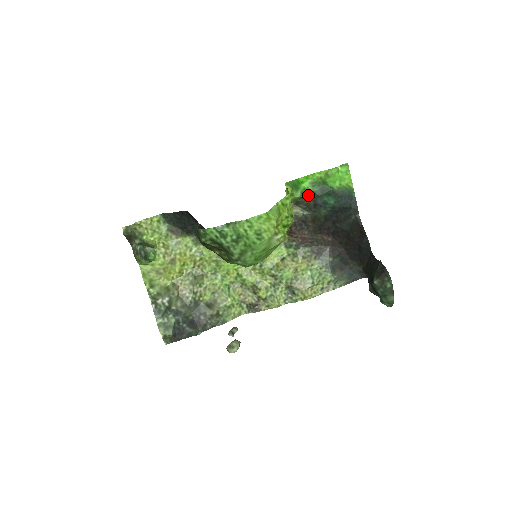
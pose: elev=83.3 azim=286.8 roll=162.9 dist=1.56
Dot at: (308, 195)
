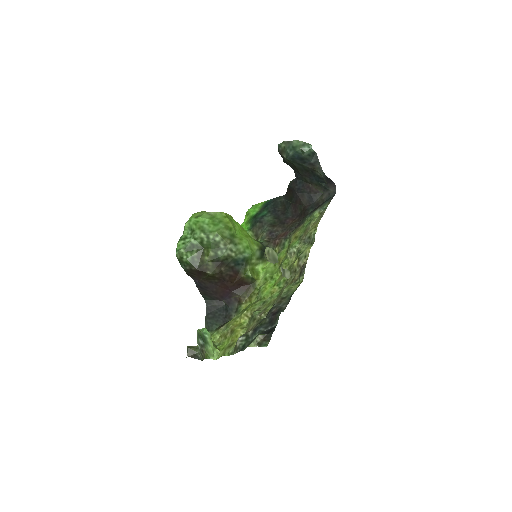
Dot at: (252, 226)
